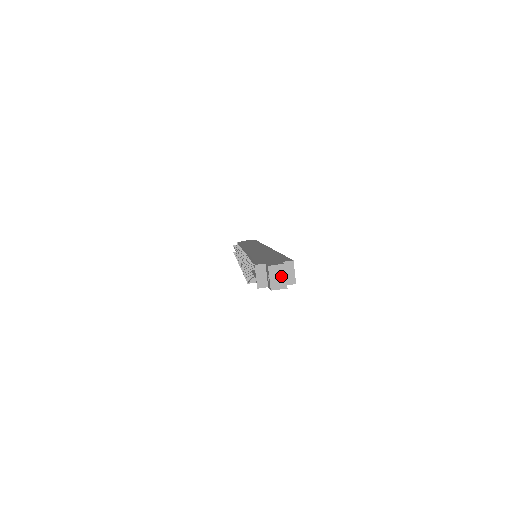
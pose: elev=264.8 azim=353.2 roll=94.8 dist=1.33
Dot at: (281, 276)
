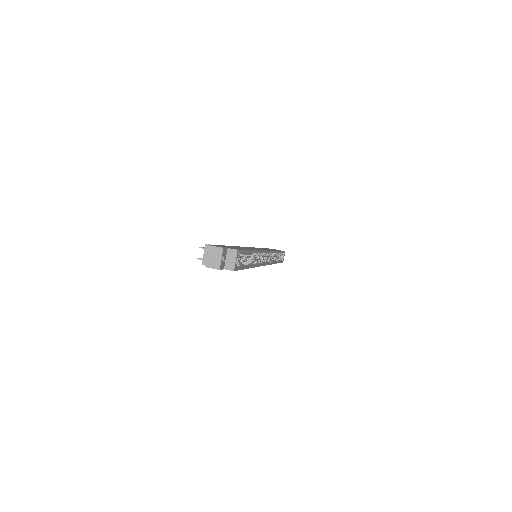
Dot at: (217, 257)
